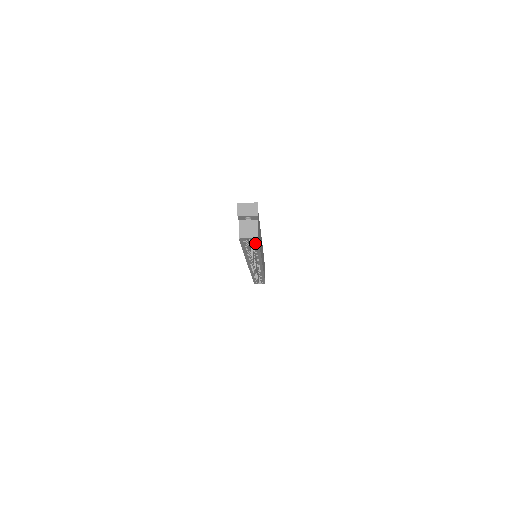
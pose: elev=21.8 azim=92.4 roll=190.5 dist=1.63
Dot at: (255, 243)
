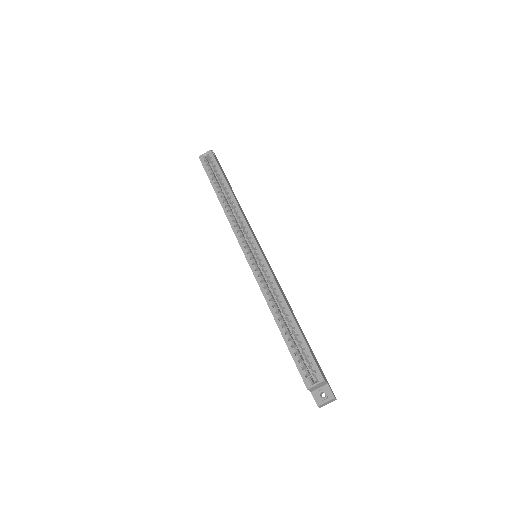
Dot at: (214, 163)
